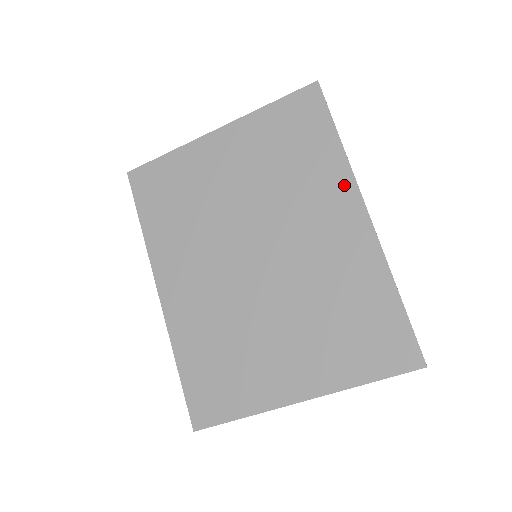
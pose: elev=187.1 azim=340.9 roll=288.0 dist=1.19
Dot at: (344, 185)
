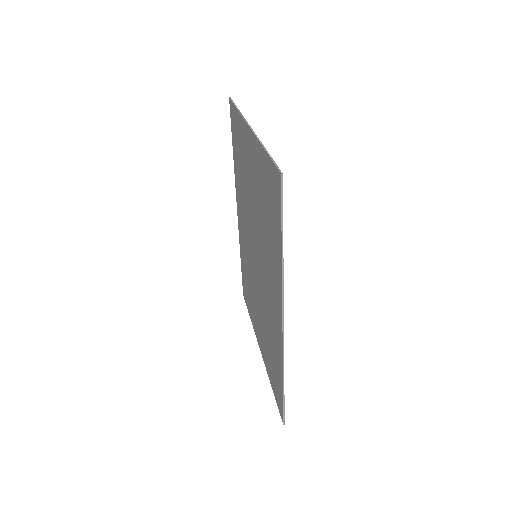
Dot at: (278, 287)
